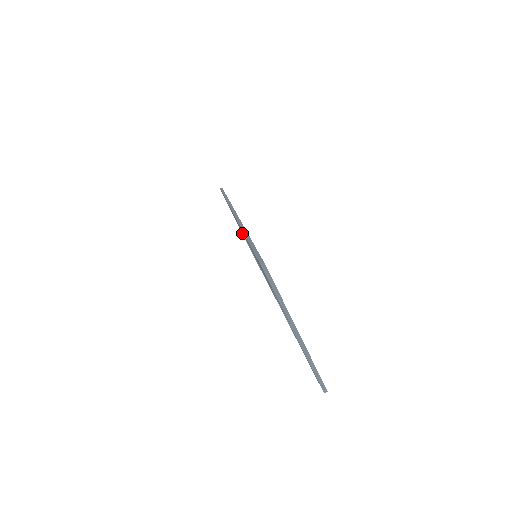
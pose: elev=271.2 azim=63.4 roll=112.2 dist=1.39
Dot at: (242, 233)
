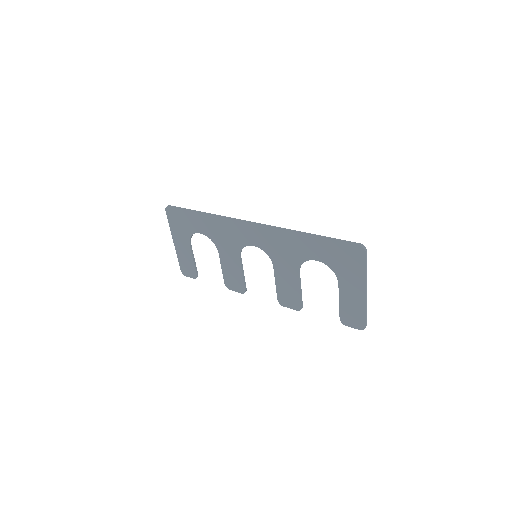
Dot at: (190, 245)
